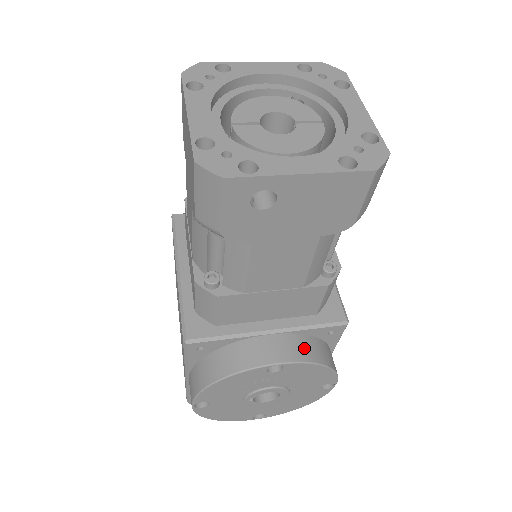
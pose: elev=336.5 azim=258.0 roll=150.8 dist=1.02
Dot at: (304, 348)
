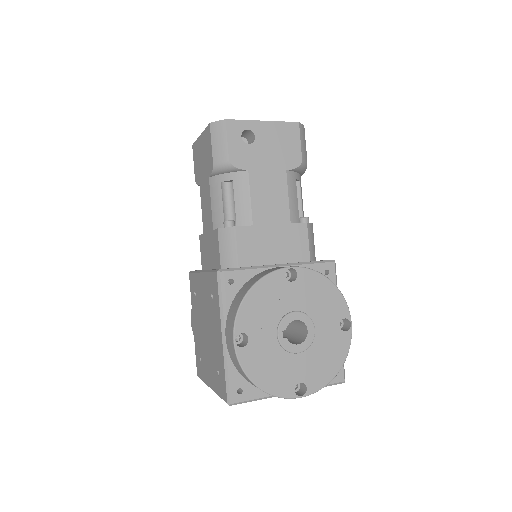
Dot at: occluded
